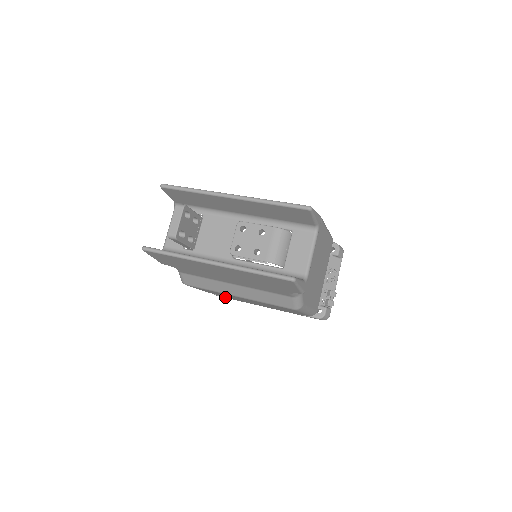
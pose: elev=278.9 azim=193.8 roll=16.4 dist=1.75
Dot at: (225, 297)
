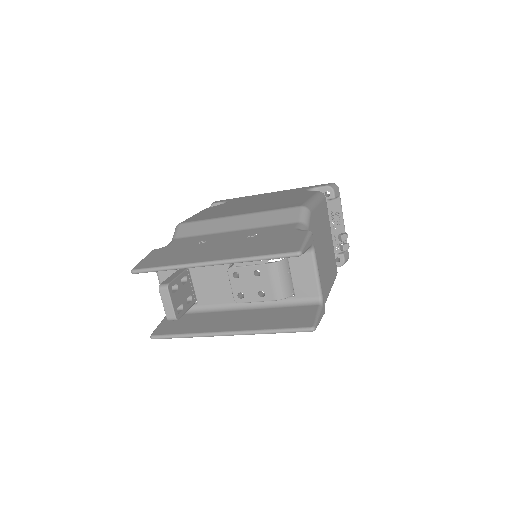
Dot at: occluded
